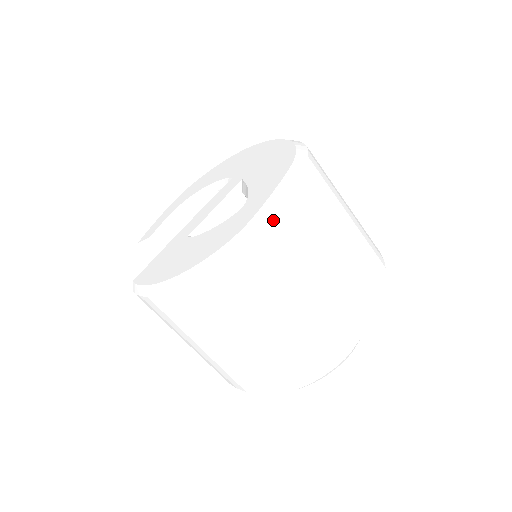
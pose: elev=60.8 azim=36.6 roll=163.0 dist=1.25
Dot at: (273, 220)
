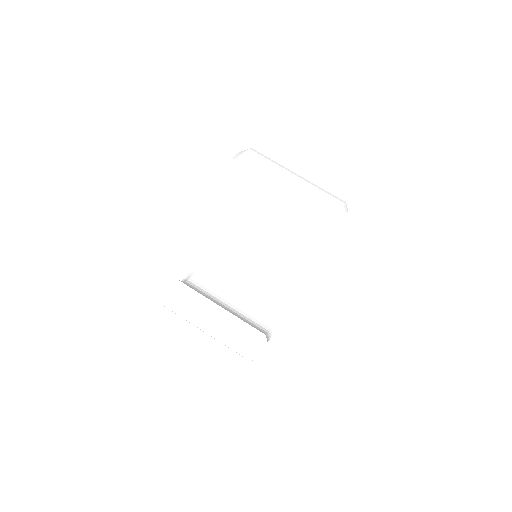
Dot at: occluded
